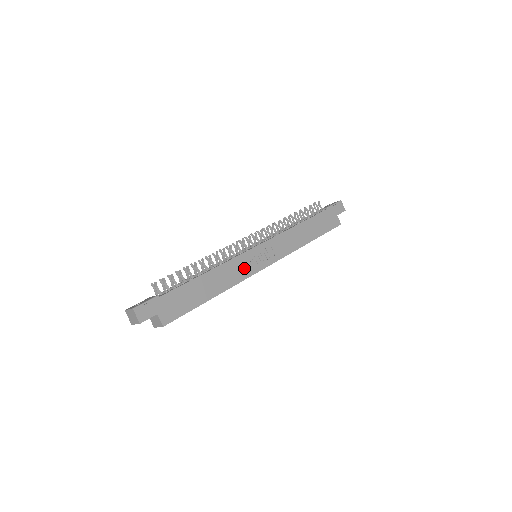
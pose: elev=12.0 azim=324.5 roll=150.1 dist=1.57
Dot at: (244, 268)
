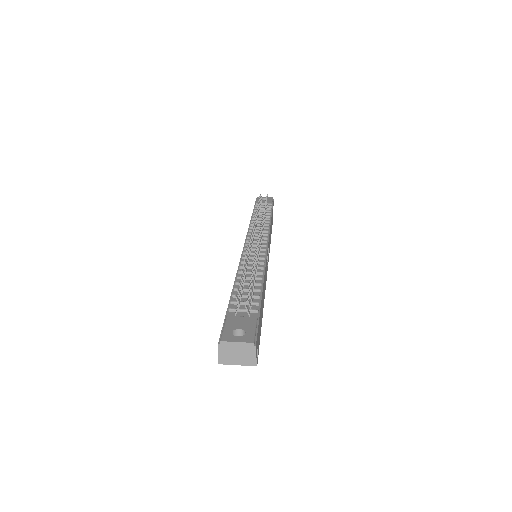
Dot at: occluded
